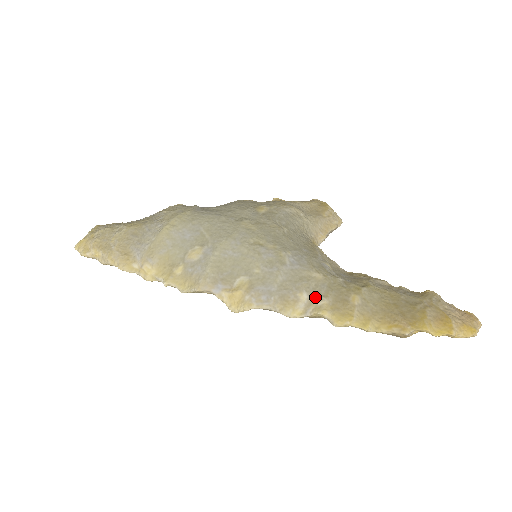
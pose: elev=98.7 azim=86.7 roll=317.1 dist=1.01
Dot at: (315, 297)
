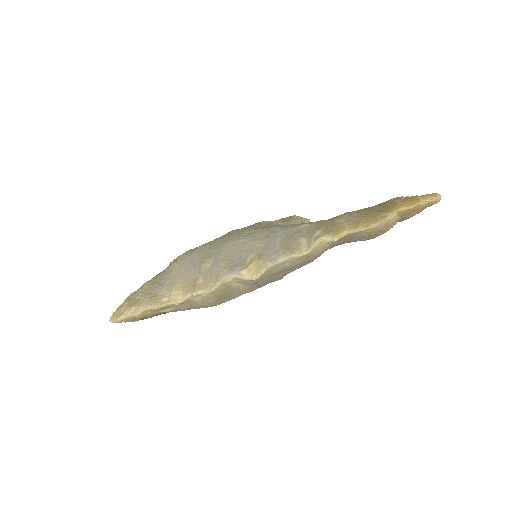
Dot at: (311, 235)
